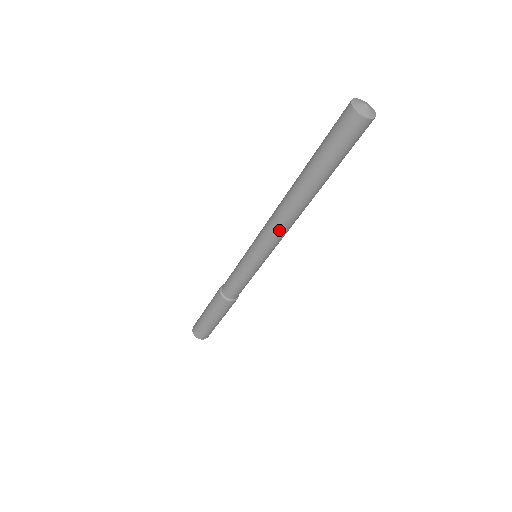
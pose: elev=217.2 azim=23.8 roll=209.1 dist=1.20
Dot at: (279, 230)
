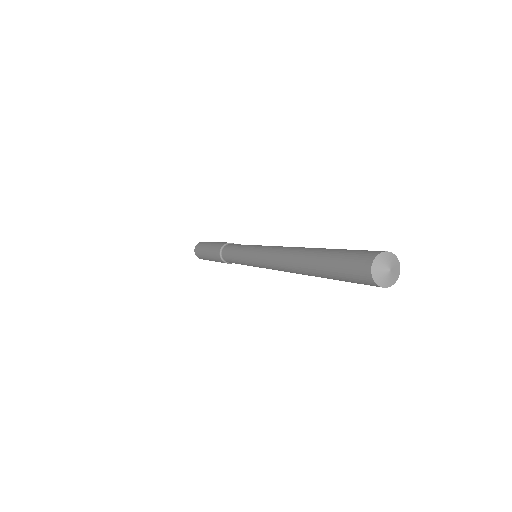
Dot at: occluded
